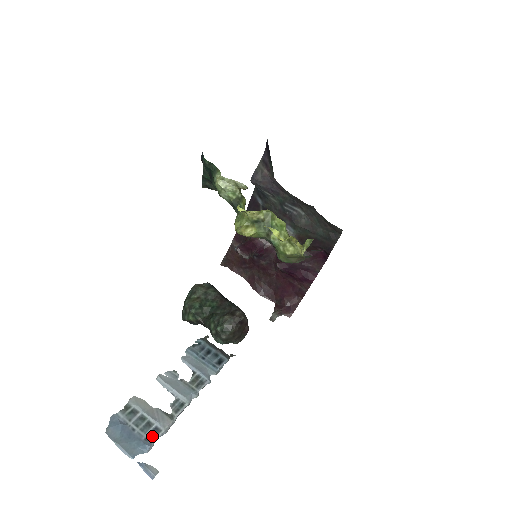
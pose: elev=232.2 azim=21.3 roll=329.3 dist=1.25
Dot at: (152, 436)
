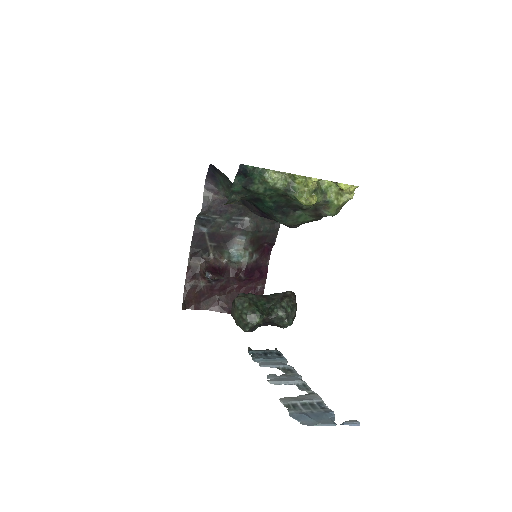
Dot at: (323, 408)
